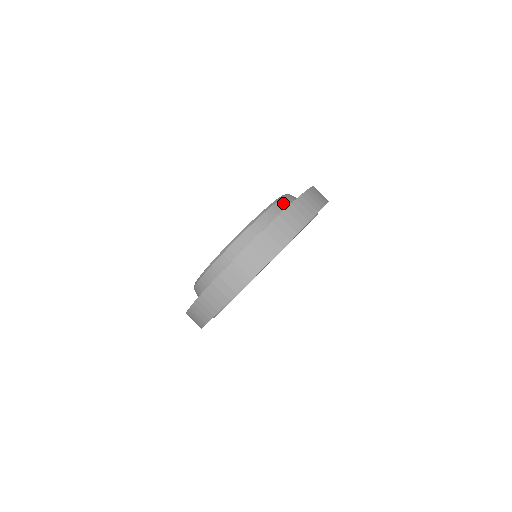
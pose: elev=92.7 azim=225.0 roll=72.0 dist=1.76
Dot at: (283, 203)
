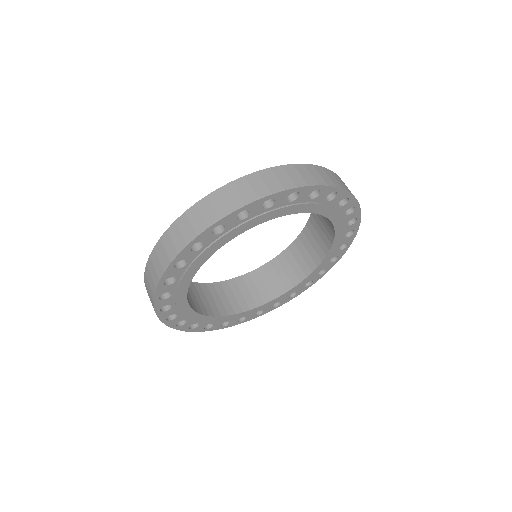
Dot at: occluded
